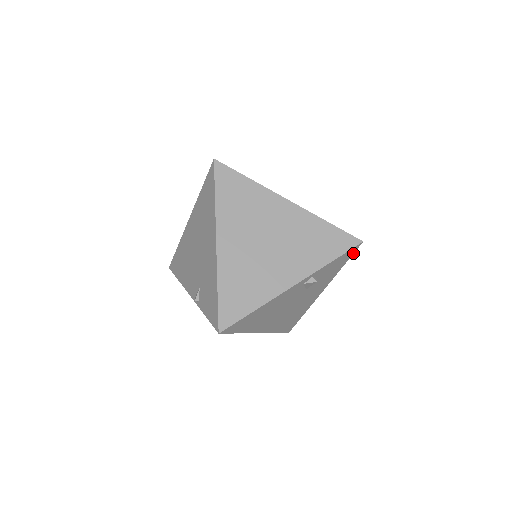
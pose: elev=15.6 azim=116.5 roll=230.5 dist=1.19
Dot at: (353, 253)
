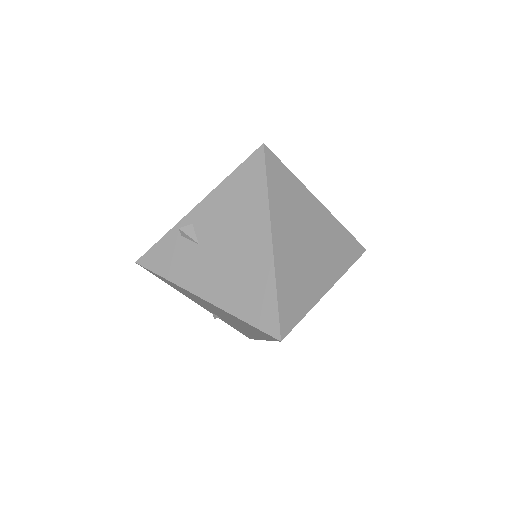
Dot at: occluded
